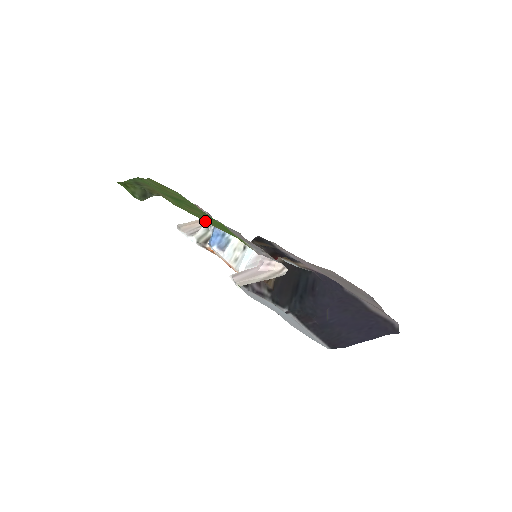
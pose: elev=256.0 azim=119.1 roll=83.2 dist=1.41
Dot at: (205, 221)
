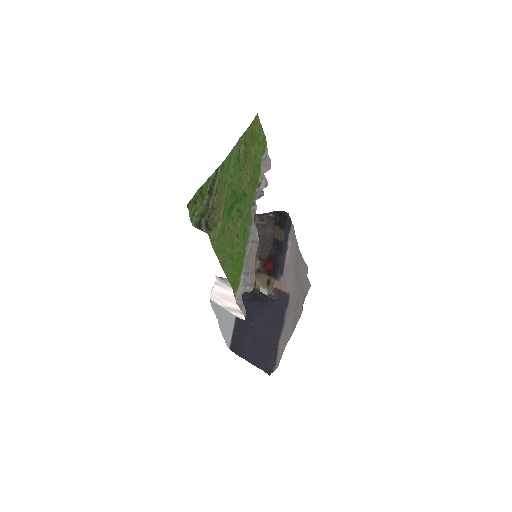
Dot at: (224, 266)
